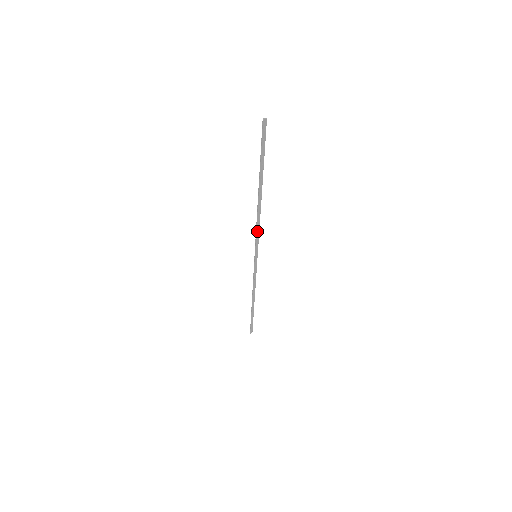
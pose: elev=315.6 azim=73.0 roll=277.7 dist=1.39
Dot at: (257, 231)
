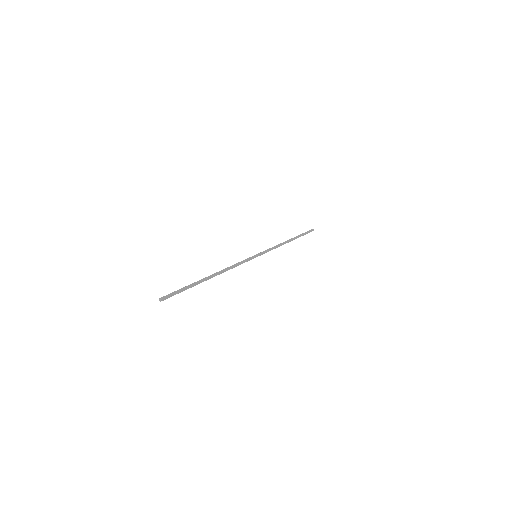
Dot at: (237, 264)
